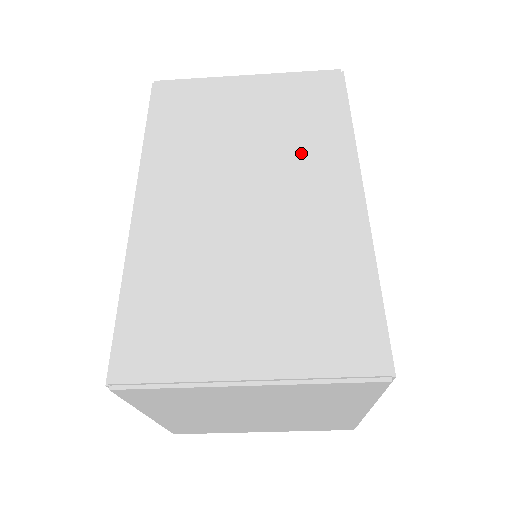
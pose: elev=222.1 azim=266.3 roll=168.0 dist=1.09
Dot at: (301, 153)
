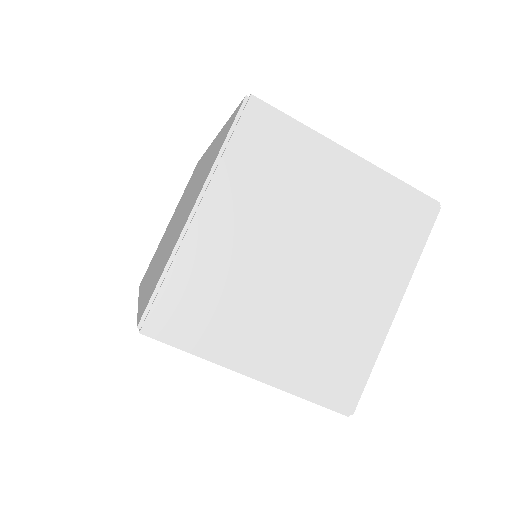
Dot at: occluded
